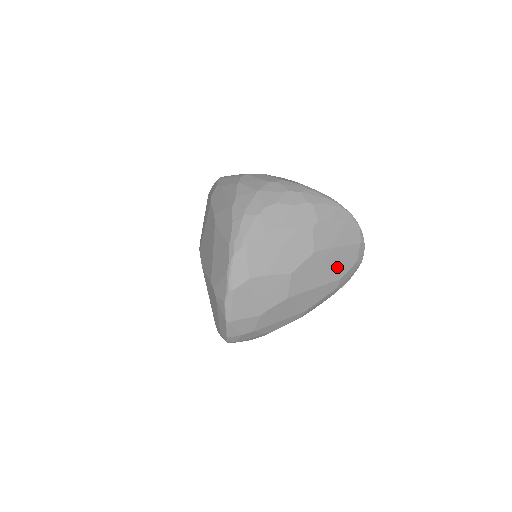
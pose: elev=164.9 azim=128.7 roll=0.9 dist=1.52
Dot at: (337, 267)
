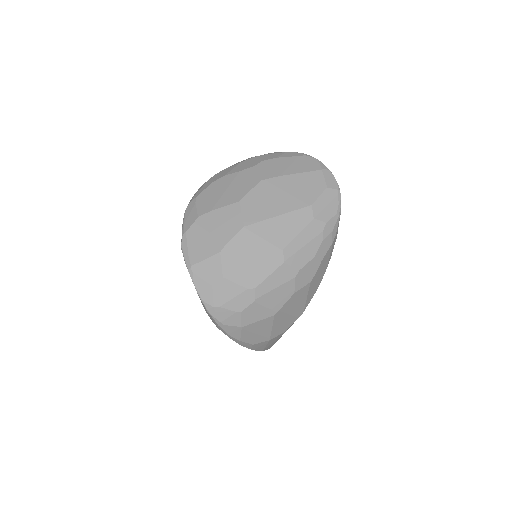
Dot at: (300, 193)
